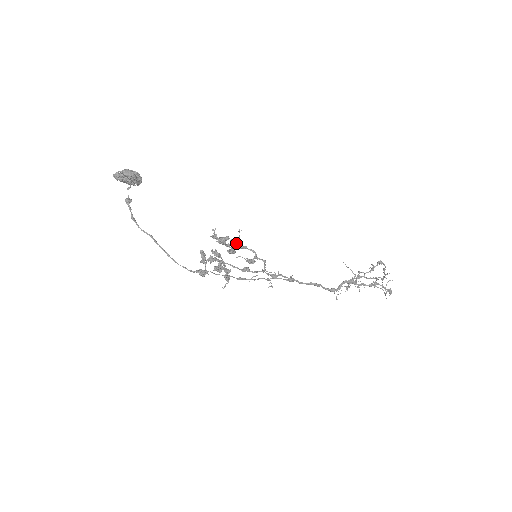
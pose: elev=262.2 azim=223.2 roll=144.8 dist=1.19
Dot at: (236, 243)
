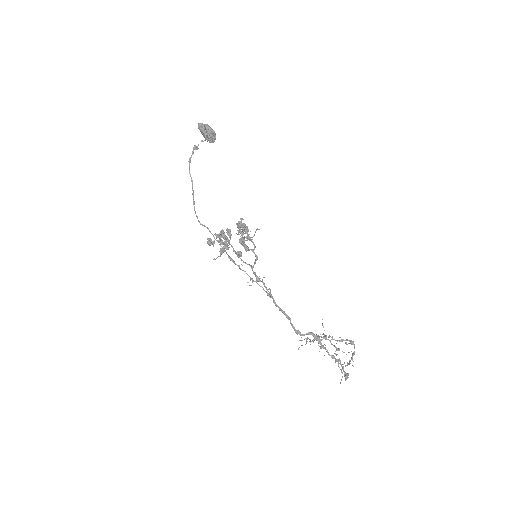
Dot at: (247, 230)
